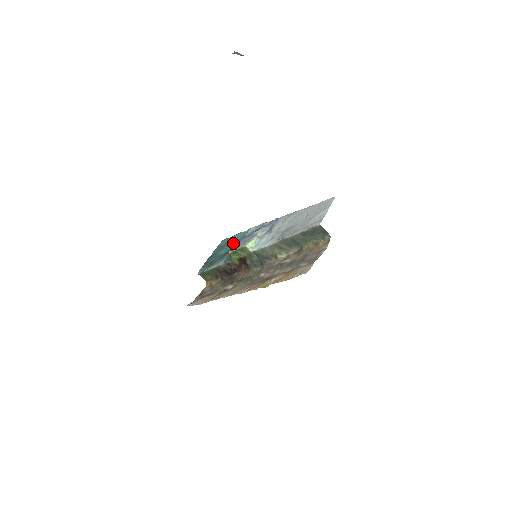
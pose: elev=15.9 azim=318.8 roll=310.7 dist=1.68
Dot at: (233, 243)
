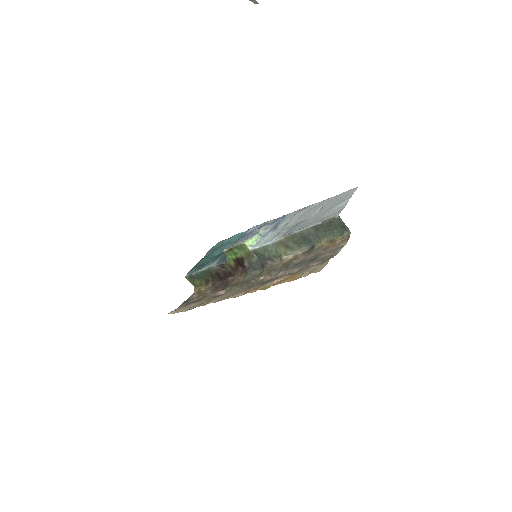
Dot at: (230, 243)
